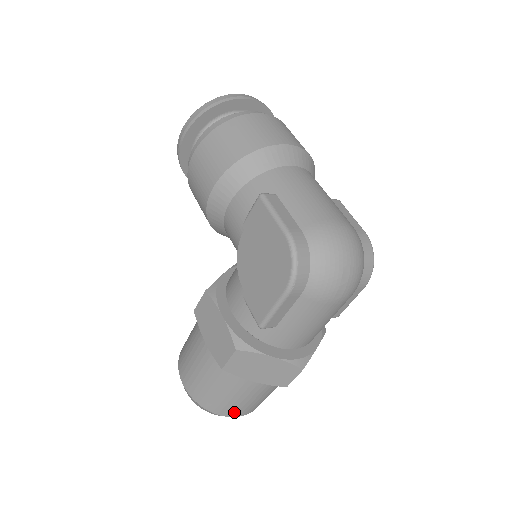
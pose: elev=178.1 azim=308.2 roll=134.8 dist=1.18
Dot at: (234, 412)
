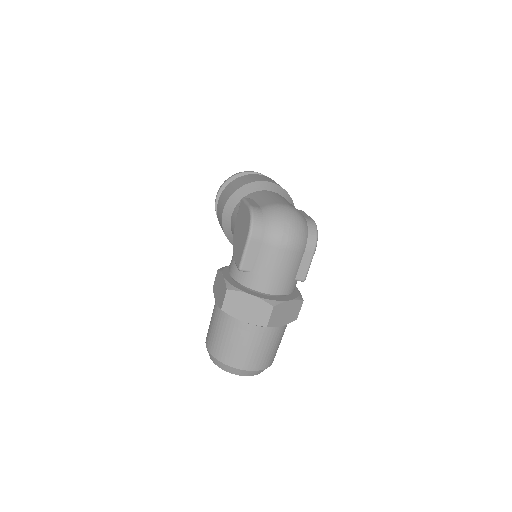
Dot at: (238, 362)
